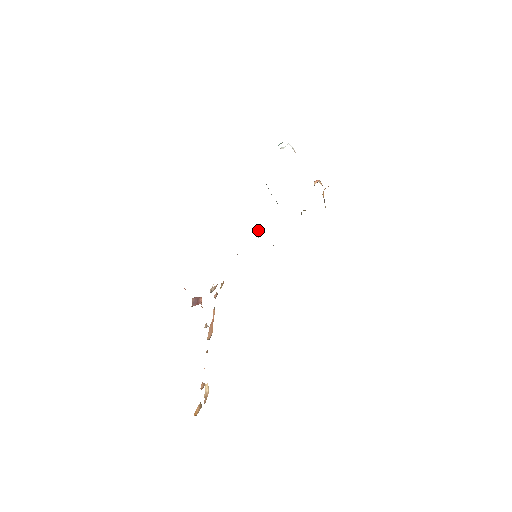
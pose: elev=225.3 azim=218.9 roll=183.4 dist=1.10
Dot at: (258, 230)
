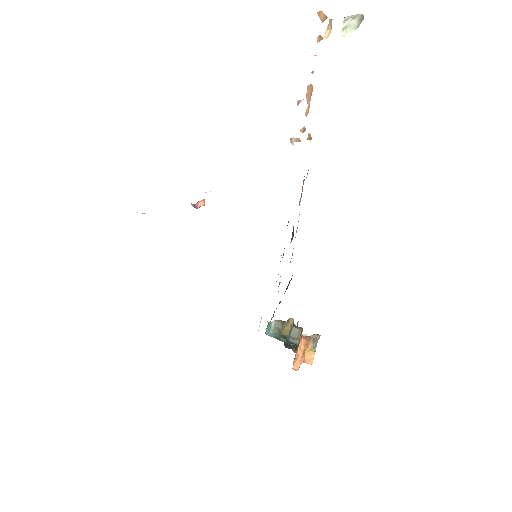
Dot at: occluded
